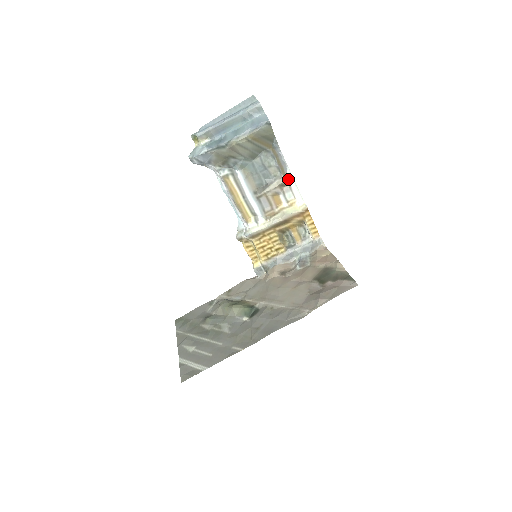
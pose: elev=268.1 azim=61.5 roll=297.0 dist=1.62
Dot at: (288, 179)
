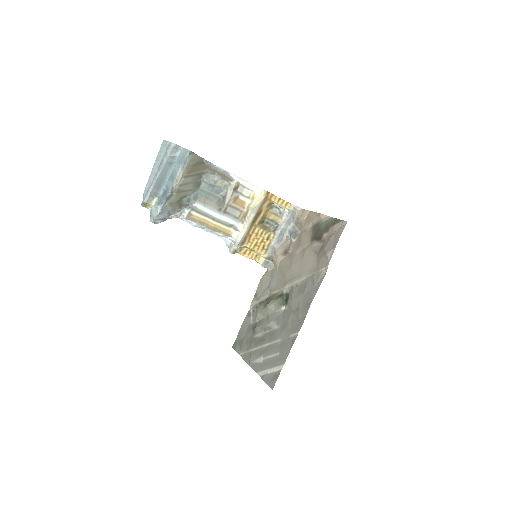
Dot at: (236, 181)
